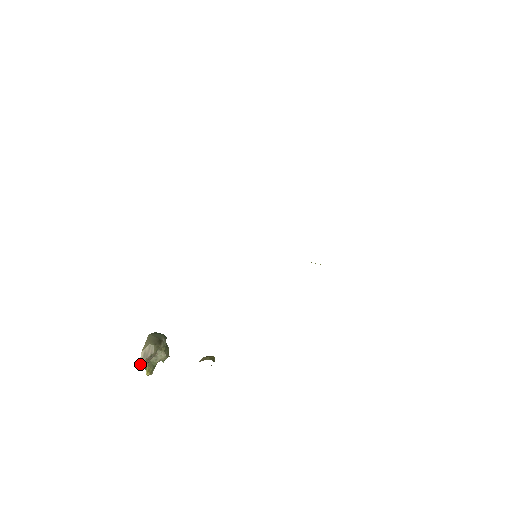
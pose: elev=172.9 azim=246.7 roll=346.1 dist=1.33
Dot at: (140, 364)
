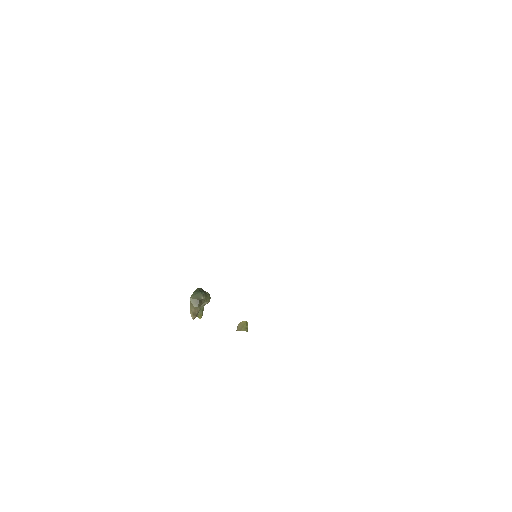
Dot at: (193, 319)
